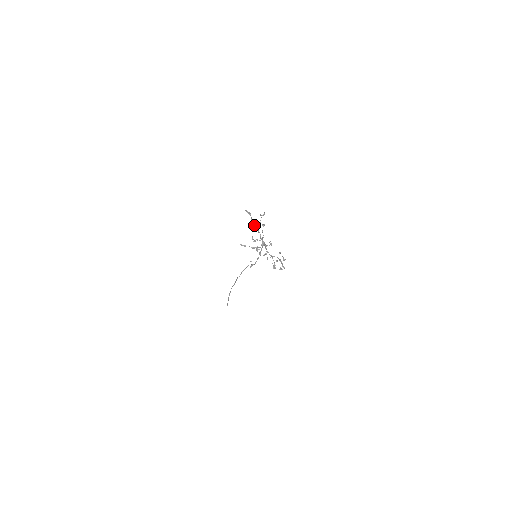
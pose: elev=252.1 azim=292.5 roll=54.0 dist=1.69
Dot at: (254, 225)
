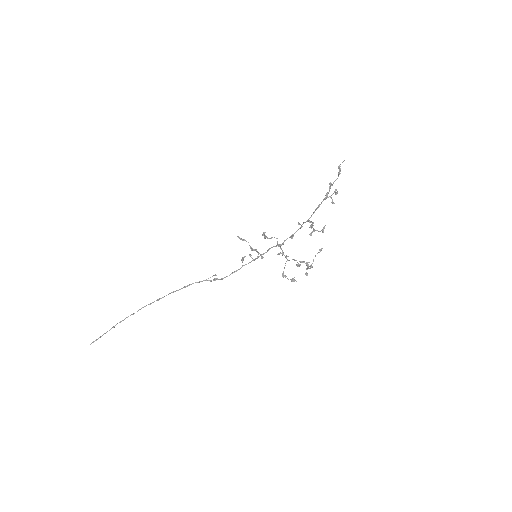
Dot at: (327, 193)
